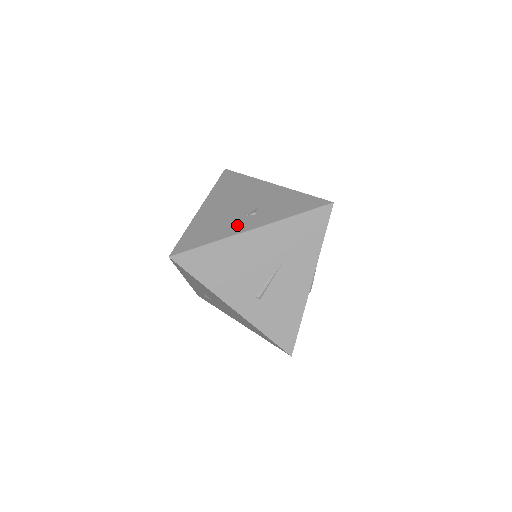
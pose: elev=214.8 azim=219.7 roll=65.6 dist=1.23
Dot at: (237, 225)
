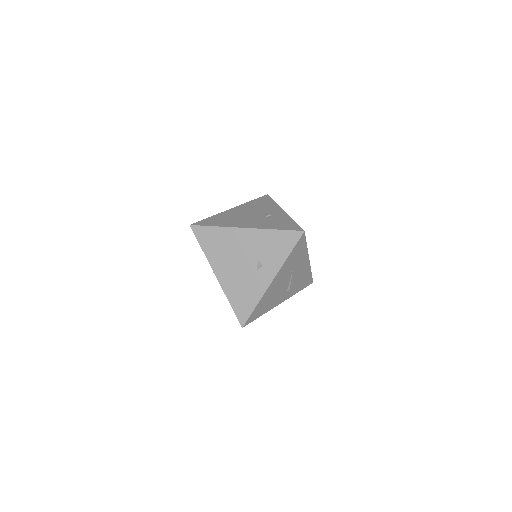
Dot at: (259, 282)
